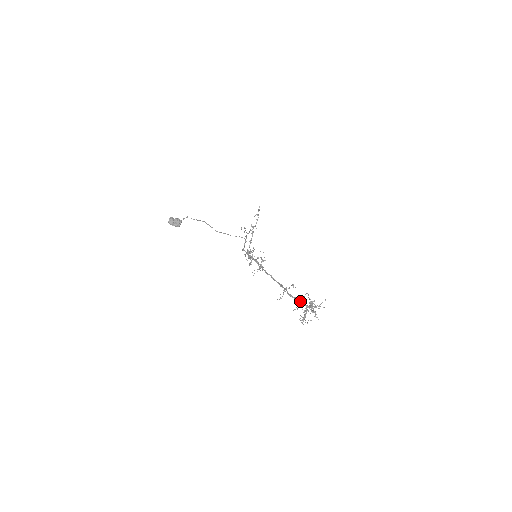
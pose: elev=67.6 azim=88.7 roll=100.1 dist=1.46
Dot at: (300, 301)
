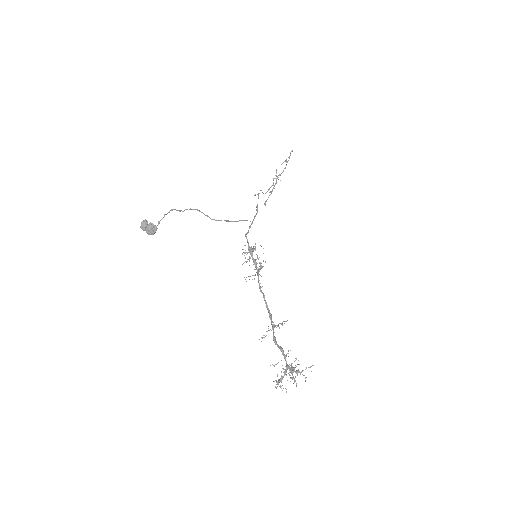
Dot at: (282, 354)
